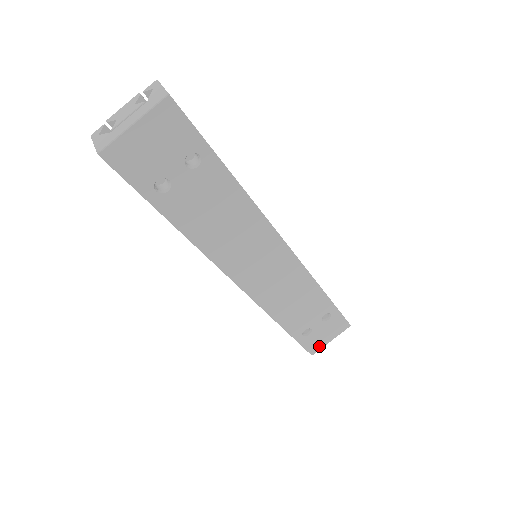
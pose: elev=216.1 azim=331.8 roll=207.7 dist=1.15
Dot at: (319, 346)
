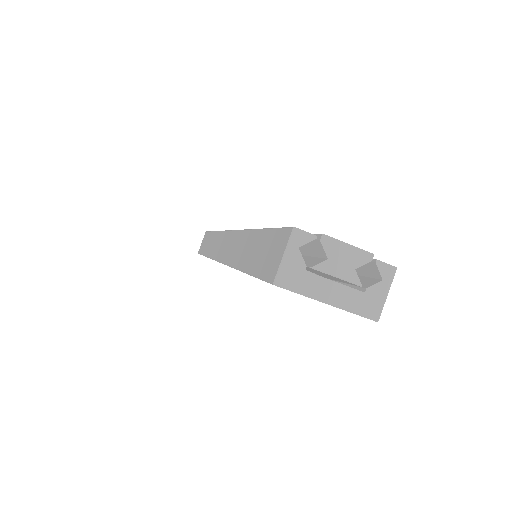
Dot at: occluded
